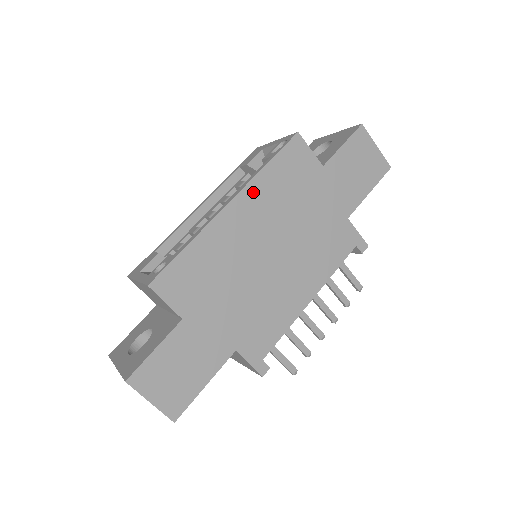
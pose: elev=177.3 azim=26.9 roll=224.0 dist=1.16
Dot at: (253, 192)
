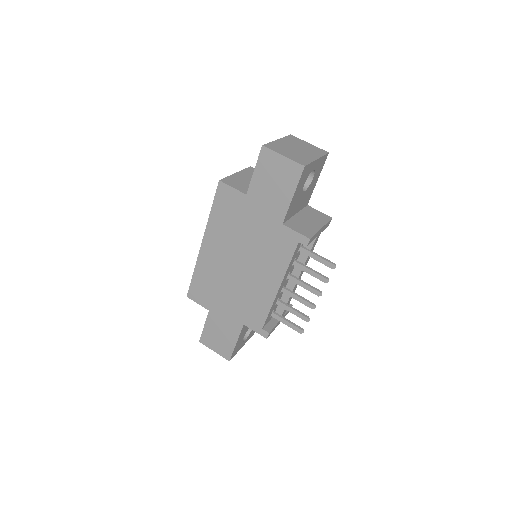
Dot at: (211, 232)
